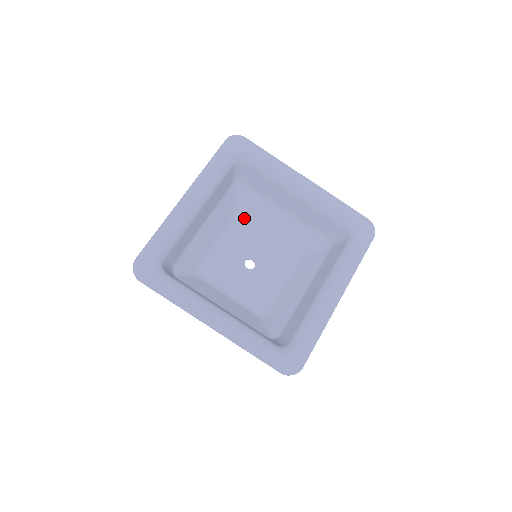
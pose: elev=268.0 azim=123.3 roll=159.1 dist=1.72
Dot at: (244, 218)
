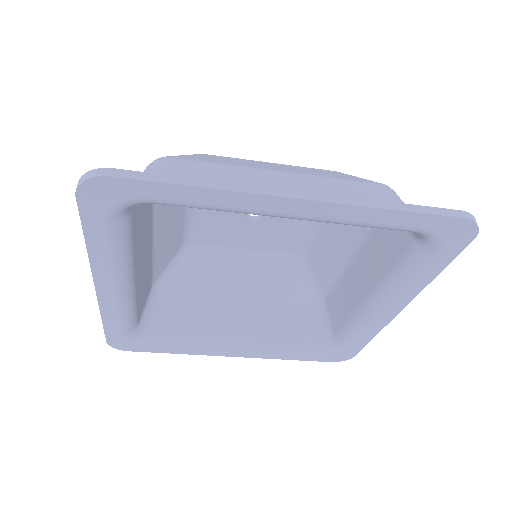
Dot at: occluded
